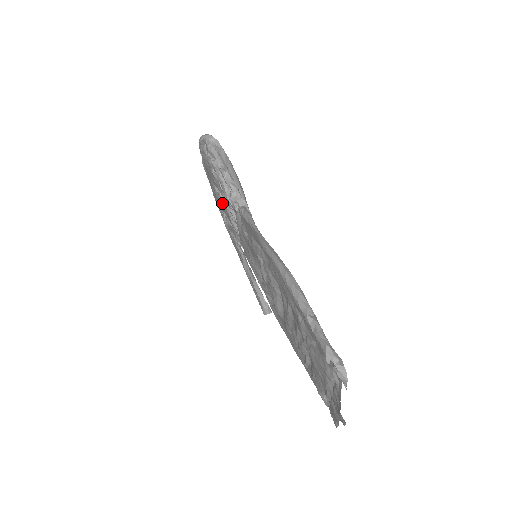
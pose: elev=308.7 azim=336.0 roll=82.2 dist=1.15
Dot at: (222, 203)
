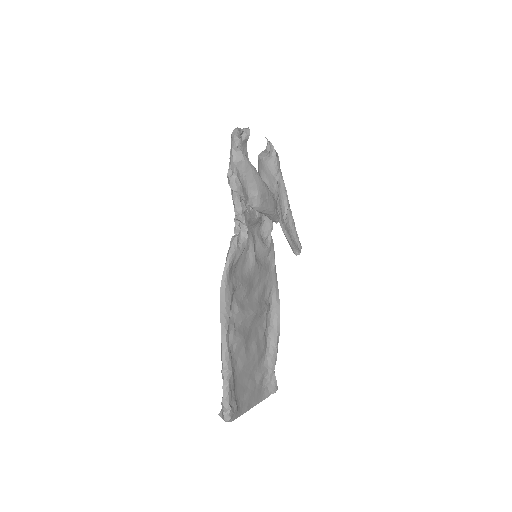
Dot at: occluded
